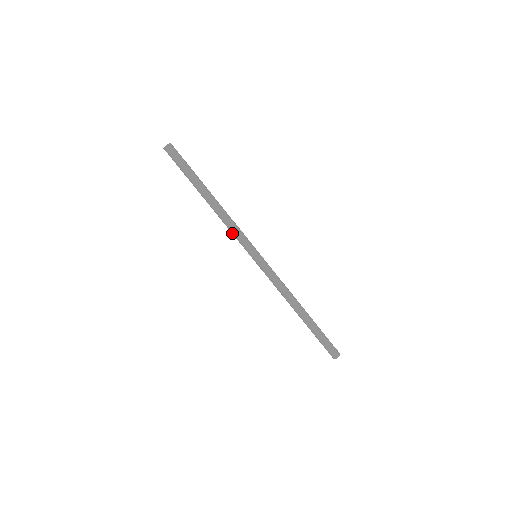
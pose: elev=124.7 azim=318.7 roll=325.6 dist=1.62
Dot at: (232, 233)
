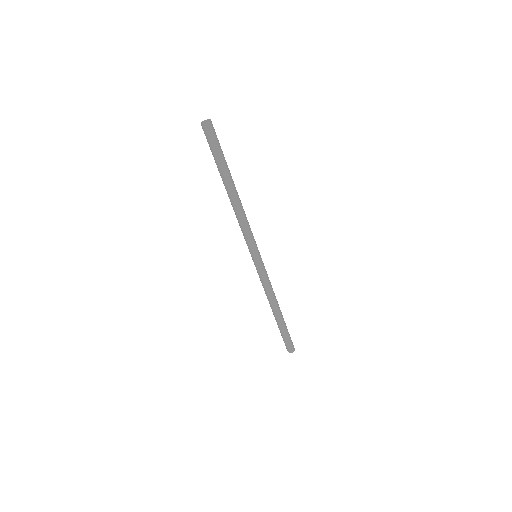
Dot at: (241, 229)
